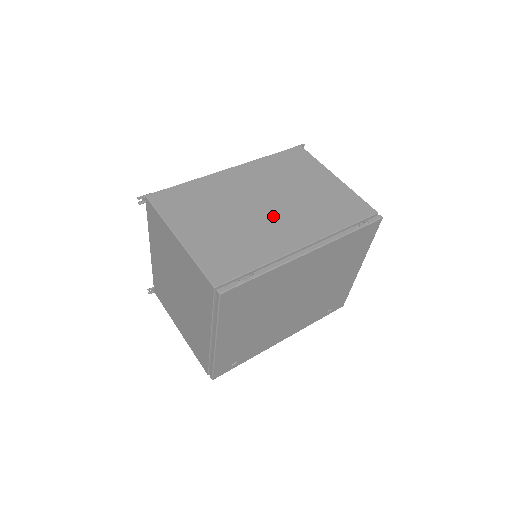
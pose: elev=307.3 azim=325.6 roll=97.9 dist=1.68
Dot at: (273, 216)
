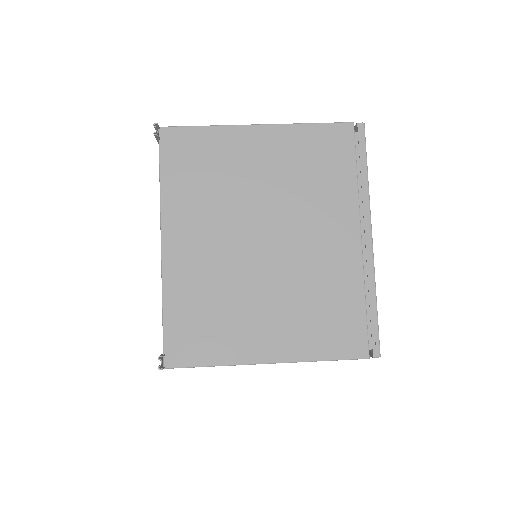
Dot at: occluded
